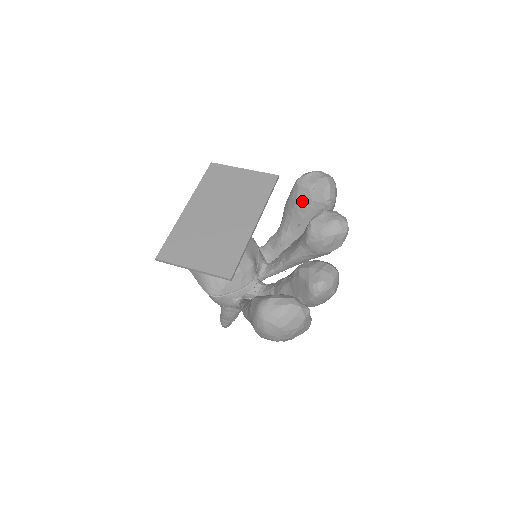
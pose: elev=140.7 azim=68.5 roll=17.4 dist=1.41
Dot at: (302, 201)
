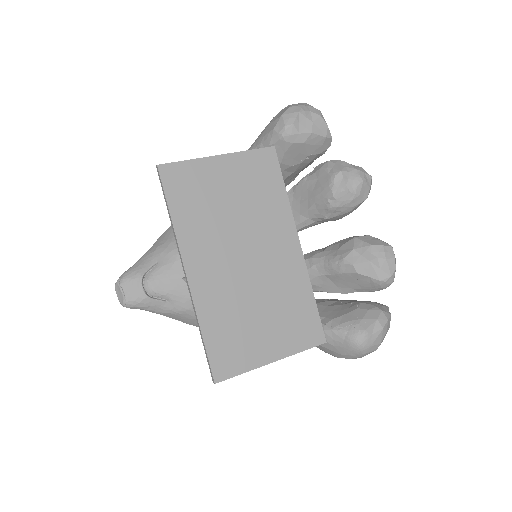
Dot at: (292, 159)
